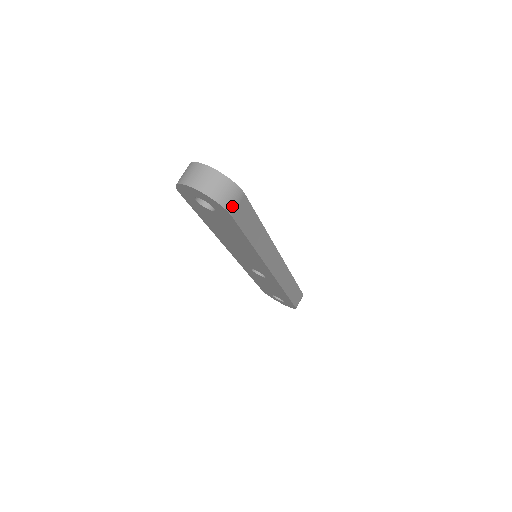
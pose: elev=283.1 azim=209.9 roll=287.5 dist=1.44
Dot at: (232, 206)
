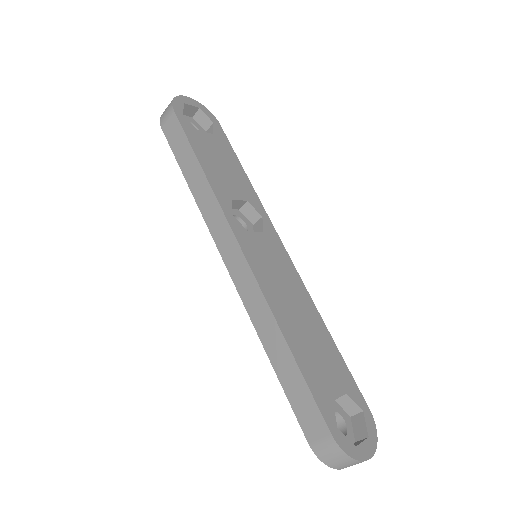
Dot at: occluded
